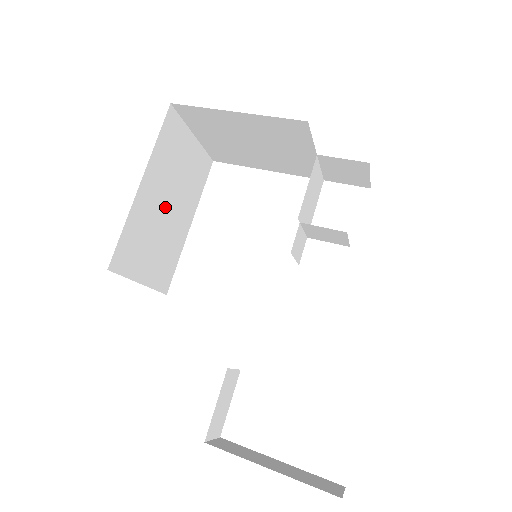
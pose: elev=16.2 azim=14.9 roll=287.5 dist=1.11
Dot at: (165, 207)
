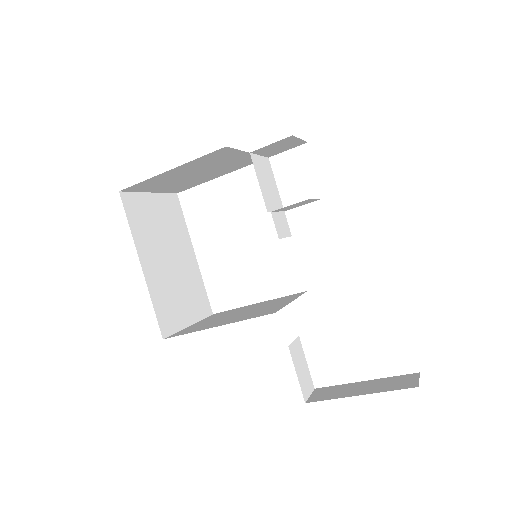
Dot at: (168, 261)
